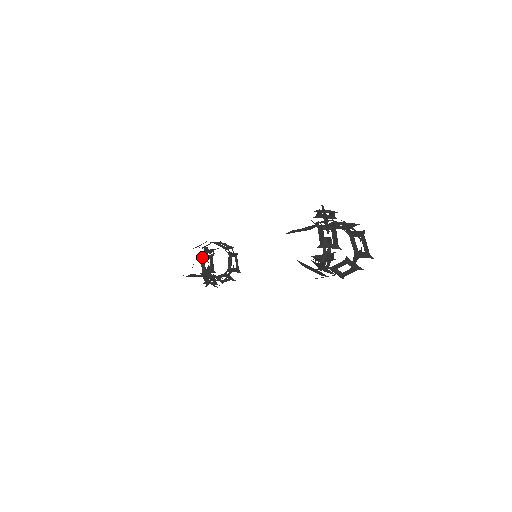
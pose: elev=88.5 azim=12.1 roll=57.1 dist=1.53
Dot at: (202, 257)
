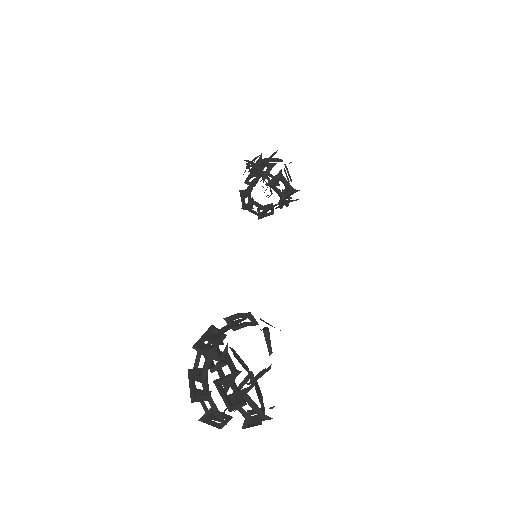
Dot at: (244, 208)
